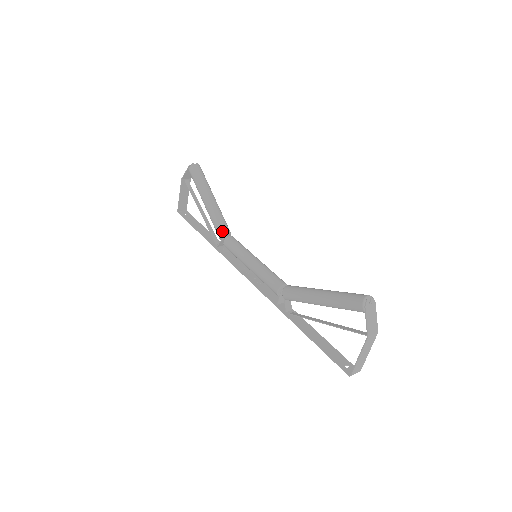
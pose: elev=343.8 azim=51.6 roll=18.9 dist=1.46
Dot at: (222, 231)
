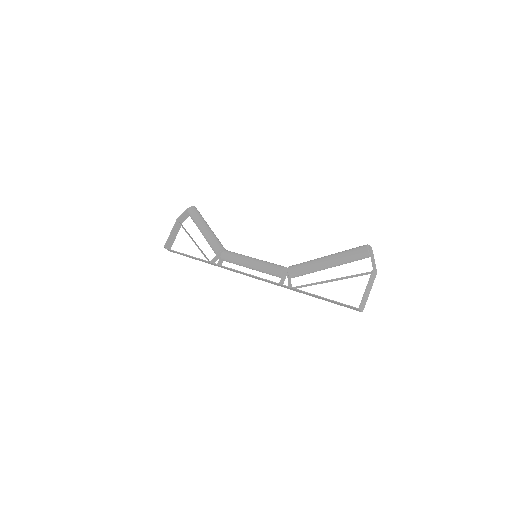
Dot at: (220, 246)
